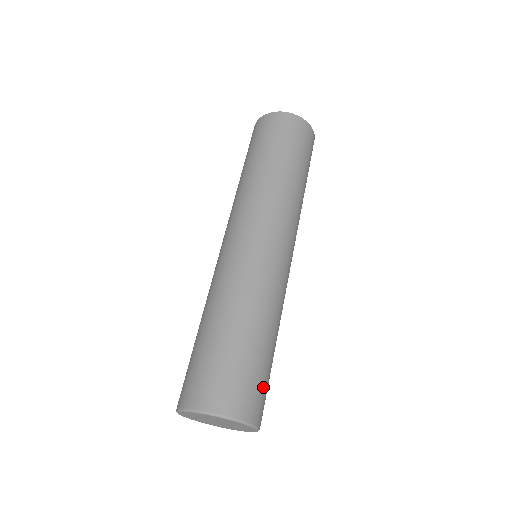
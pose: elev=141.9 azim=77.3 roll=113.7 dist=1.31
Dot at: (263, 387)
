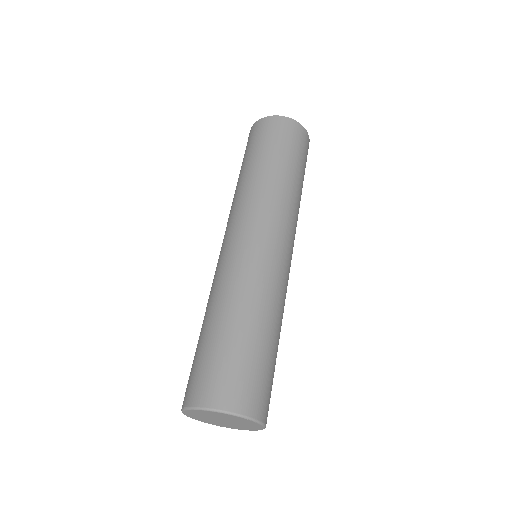
Dot at: (267, 383)
